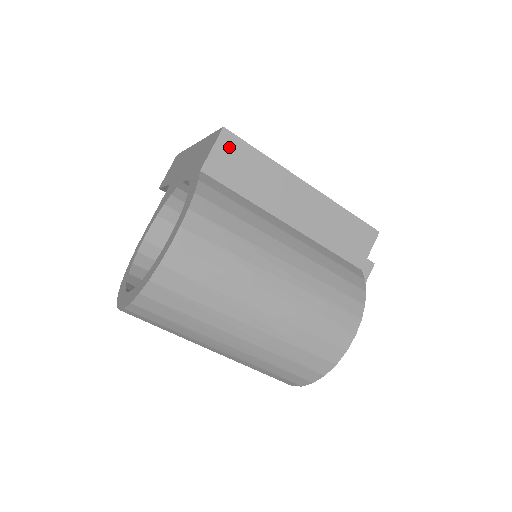
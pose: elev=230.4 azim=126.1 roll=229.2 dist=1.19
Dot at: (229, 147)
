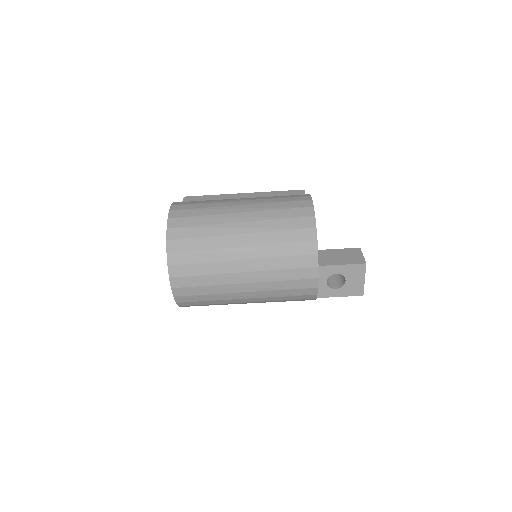
Dot at: (191, 200)
